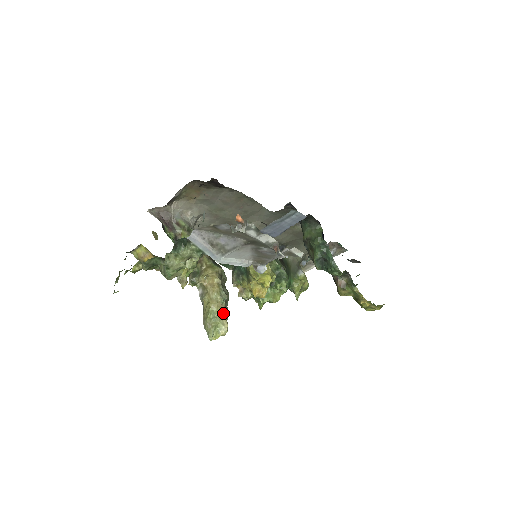
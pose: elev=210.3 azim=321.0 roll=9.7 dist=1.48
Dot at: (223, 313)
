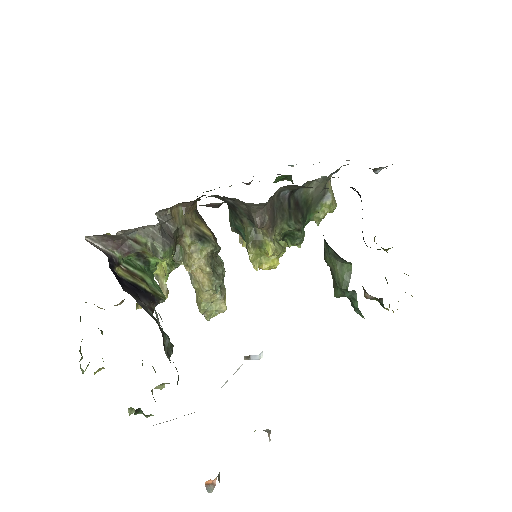
Dot at: (219, 300)
